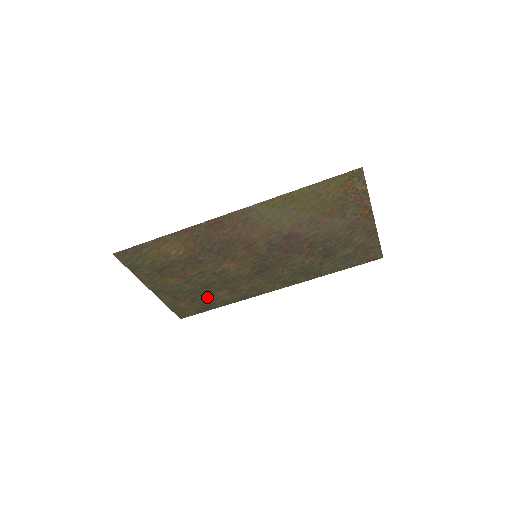
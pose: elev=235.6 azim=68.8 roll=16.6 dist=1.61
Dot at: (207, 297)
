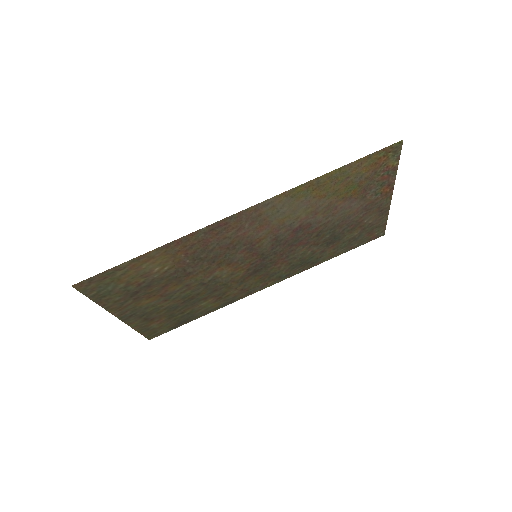
Dot at: (187, 310)
